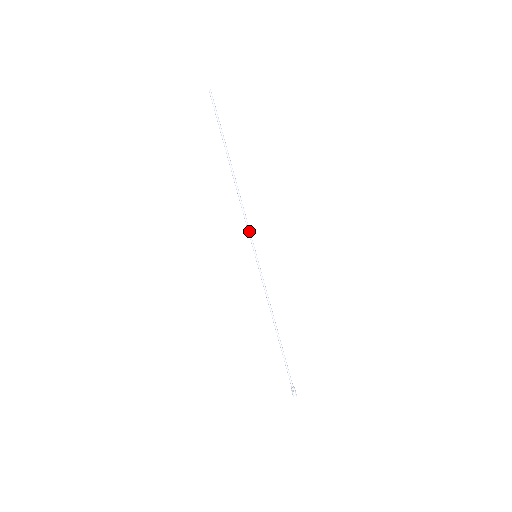
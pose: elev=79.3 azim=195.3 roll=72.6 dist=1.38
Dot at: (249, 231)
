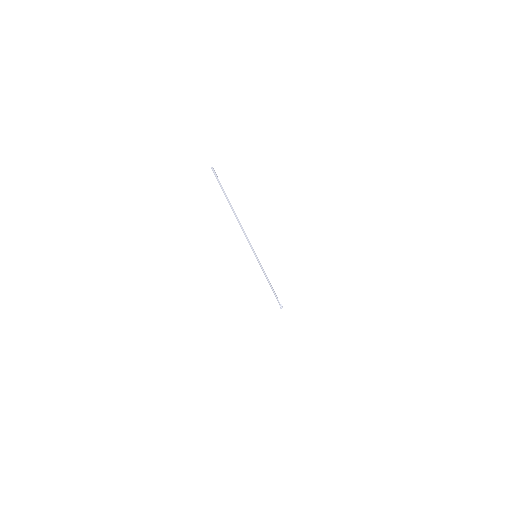
Dot at: (251, 245)
